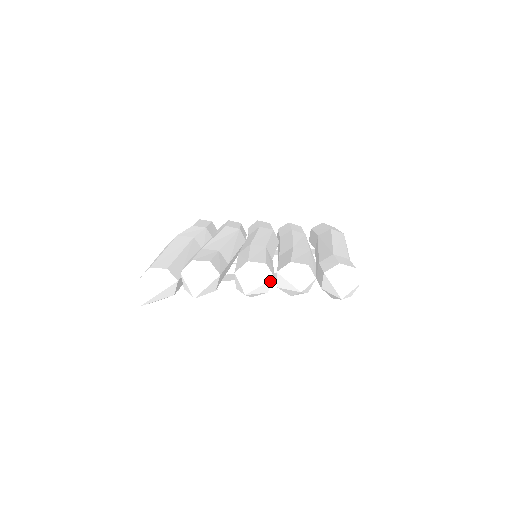
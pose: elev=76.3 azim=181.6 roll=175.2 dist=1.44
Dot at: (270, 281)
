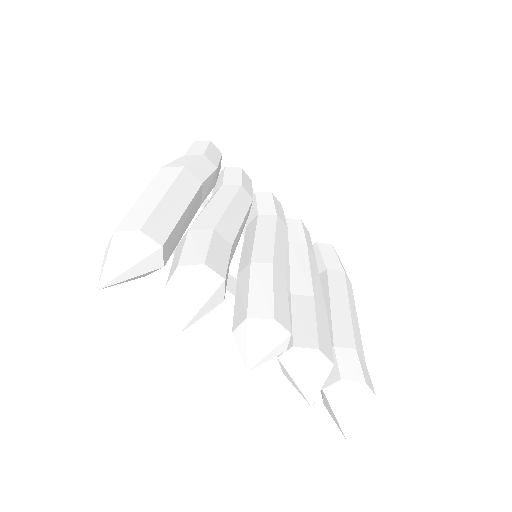
Dot at: (279, 354)
